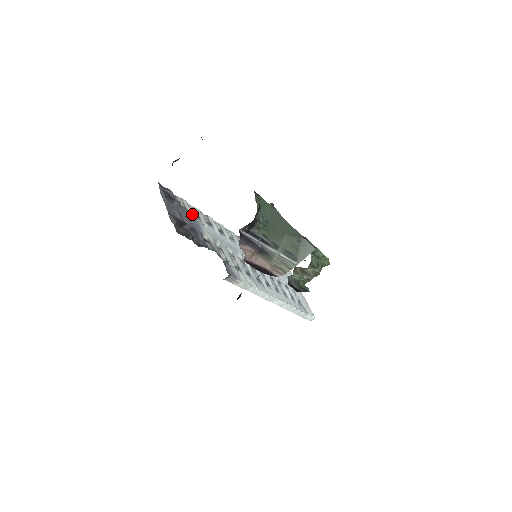
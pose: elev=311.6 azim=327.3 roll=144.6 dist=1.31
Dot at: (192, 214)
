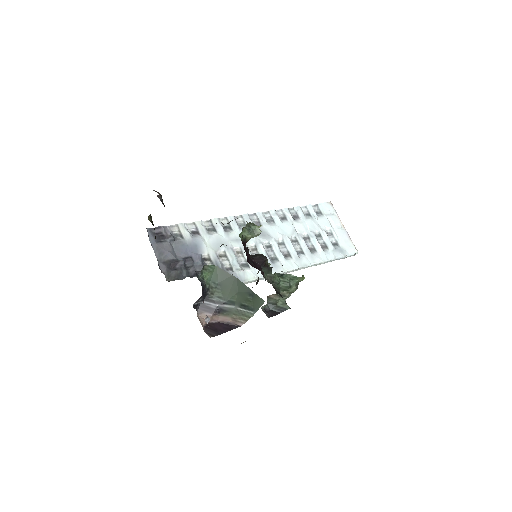
Dot at: (189, 237)
